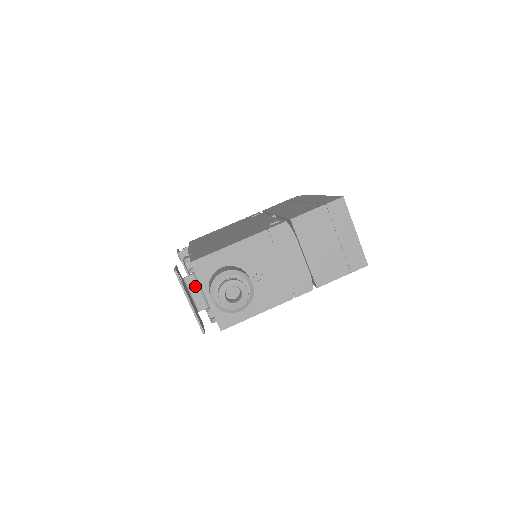
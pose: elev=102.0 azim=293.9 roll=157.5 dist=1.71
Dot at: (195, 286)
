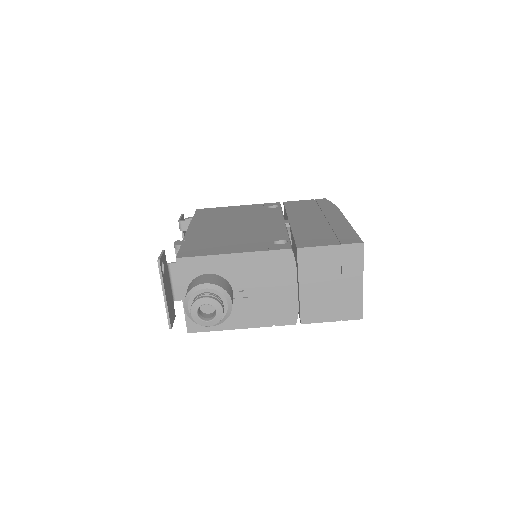
Dot at: occluded
